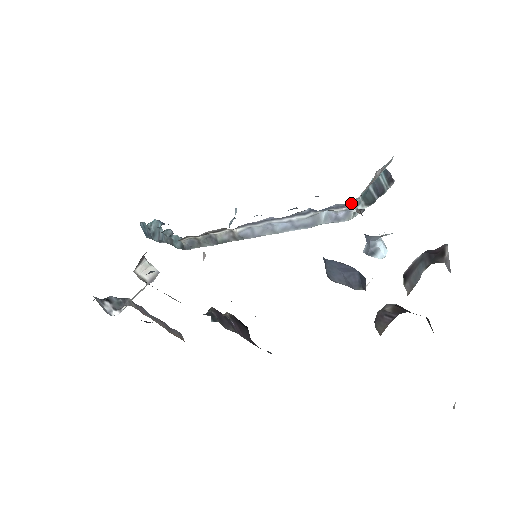
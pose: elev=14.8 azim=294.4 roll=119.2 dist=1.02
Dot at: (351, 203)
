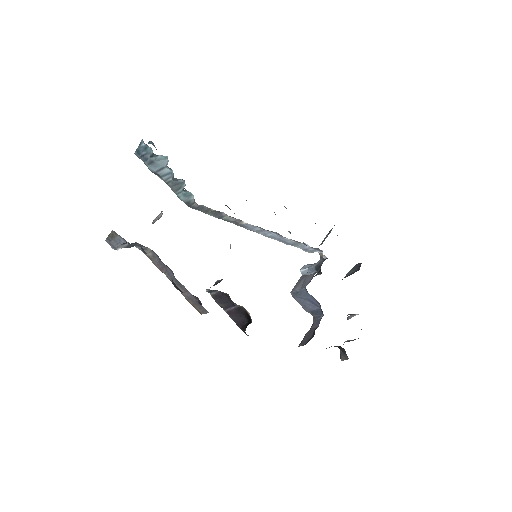
Dot at: occluded
